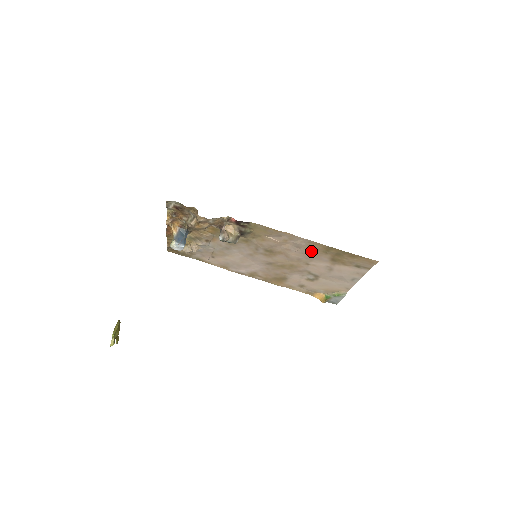
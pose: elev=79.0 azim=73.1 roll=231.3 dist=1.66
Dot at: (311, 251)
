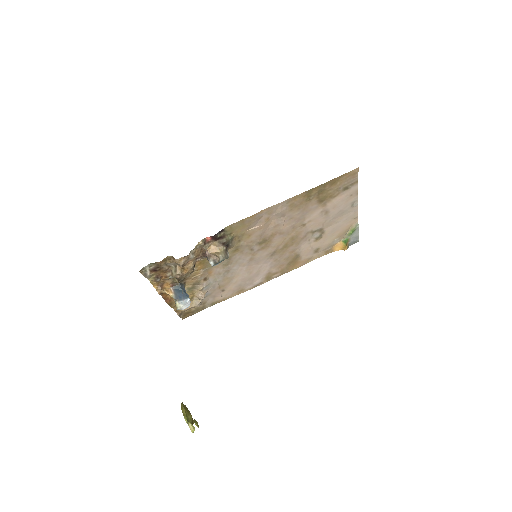
Dot at: (296, 210)
